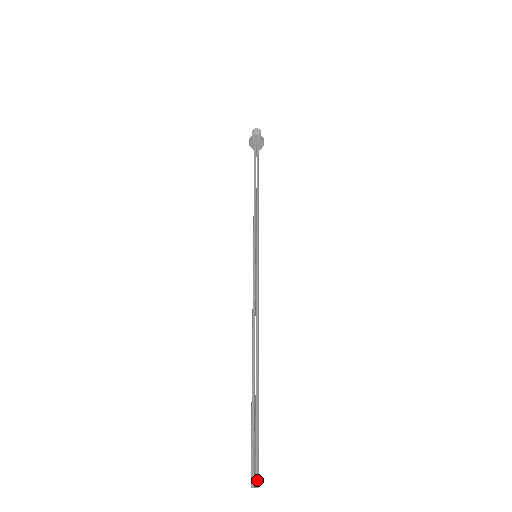
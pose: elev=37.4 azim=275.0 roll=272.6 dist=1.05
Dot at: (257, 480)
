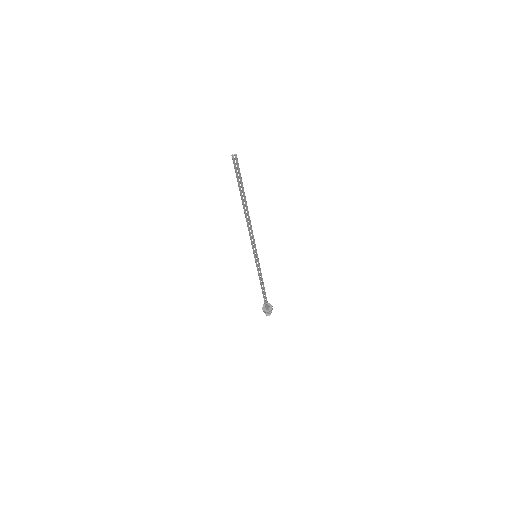
Dot at: (236, 156)
